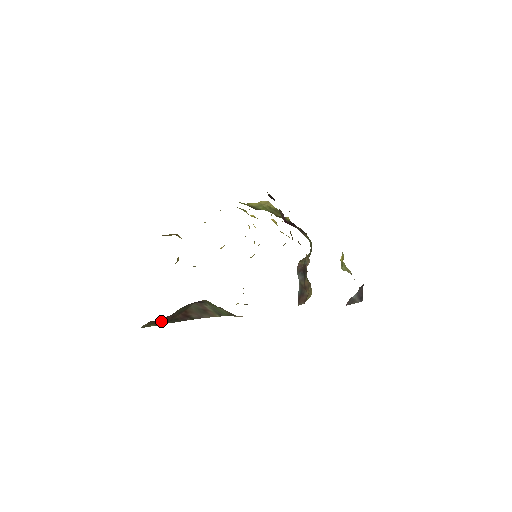
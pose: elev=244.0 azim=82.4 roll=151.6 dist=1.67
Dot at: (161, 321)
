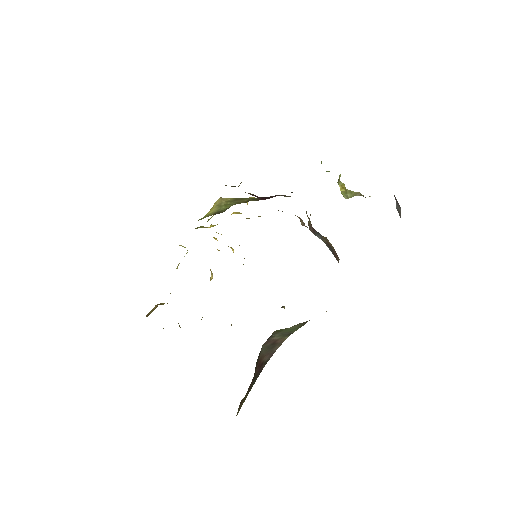
Dot at: (247, 392)
